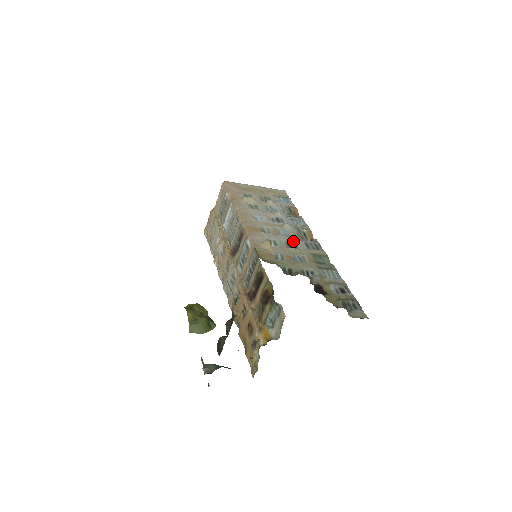
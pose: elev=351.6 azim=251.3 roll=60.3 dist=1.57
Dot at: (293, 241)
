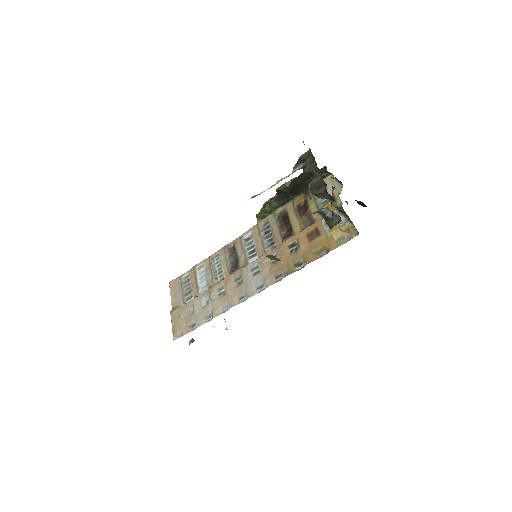
Dot at: occluded
